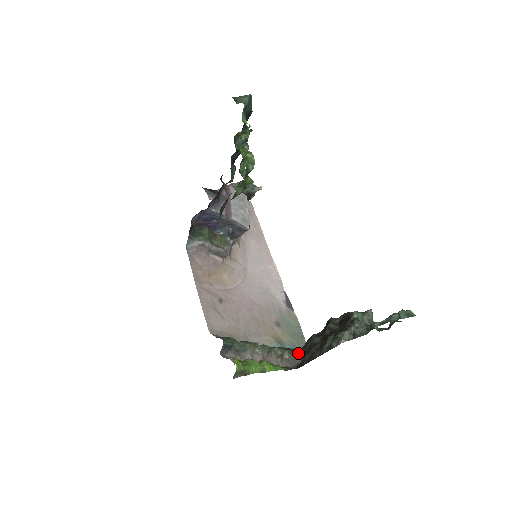
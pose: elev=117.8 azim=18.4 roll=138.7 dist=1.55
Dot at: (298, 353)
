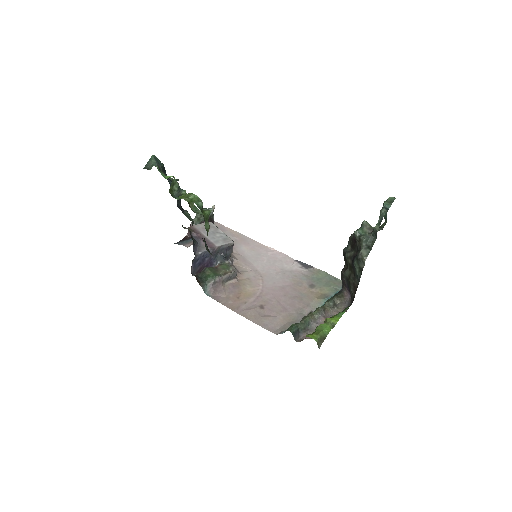
Dot at: (343, 292)
